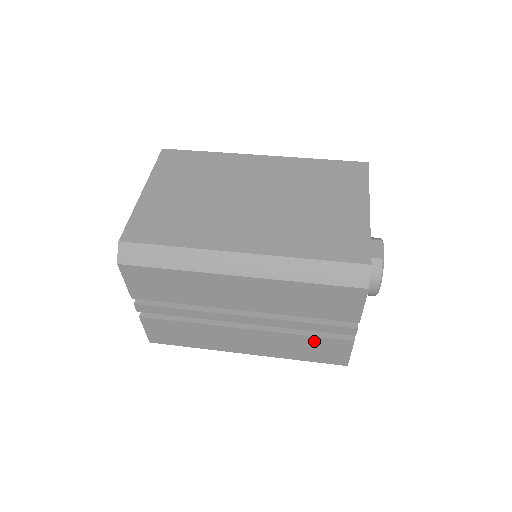
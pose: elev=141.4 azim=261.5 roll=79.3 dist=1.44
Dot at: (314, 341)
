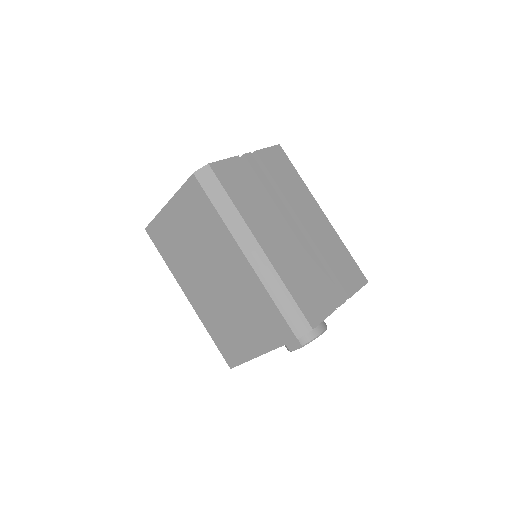
Dot at: occluded
